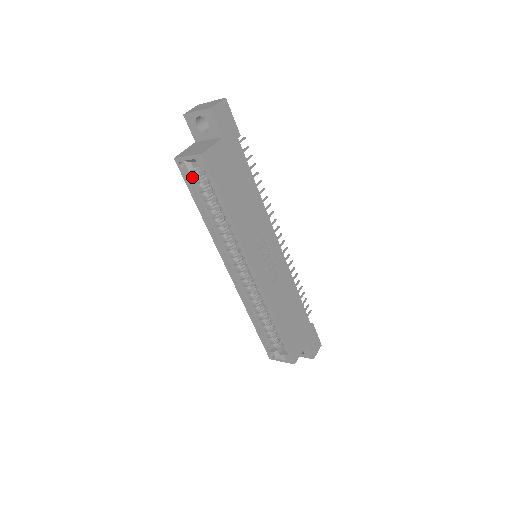
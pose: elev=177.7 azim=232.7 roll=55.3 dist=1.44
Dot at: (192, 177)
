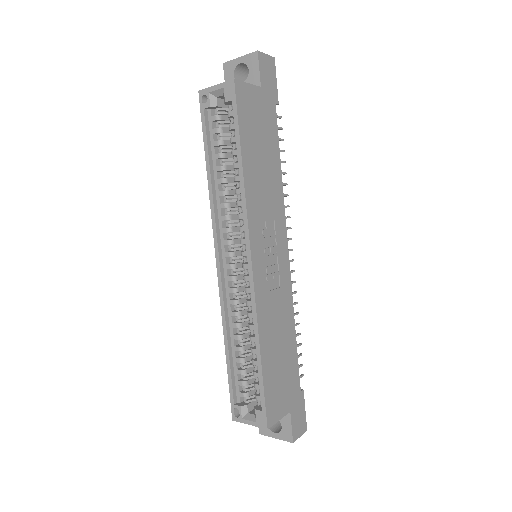
Dot at: (212, 119)
